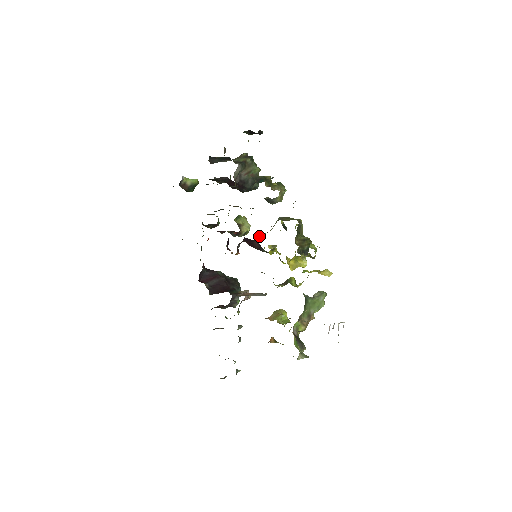
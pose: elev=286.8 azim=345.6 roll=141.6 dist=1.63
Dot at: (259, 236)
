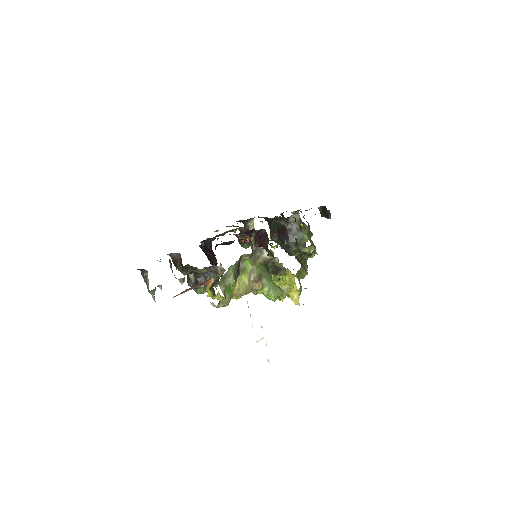
Dot at: occluded
